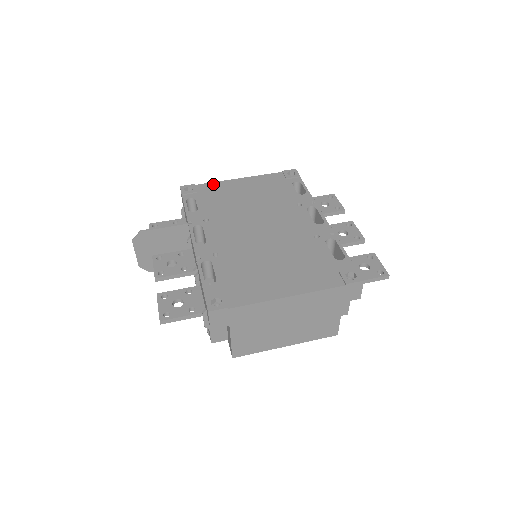
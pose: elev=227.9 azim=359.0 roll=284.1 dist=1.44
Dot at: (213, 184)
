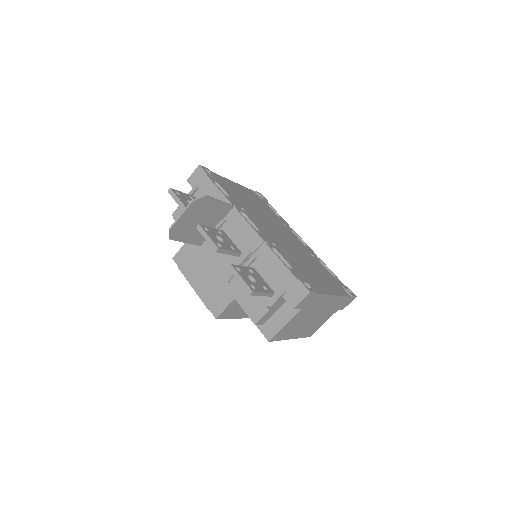
Dot at: (220, 176)
